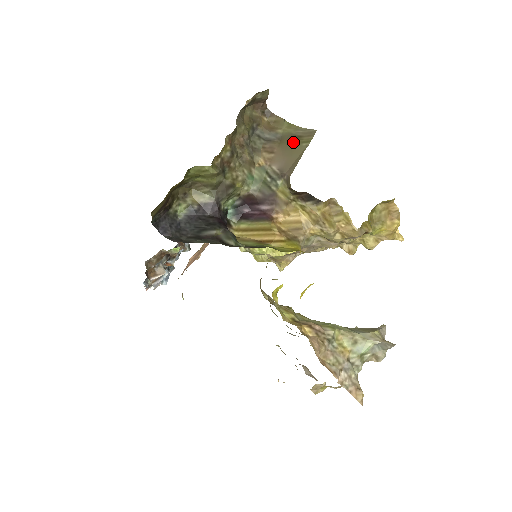
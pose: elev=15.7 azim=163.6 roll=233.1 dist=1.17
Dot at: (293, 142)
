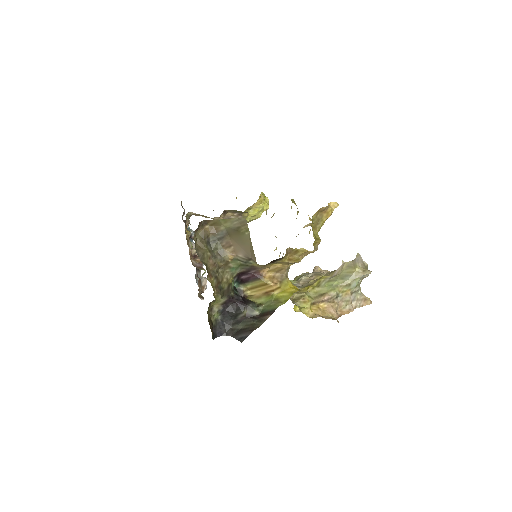
Dot at: (238, 234)
